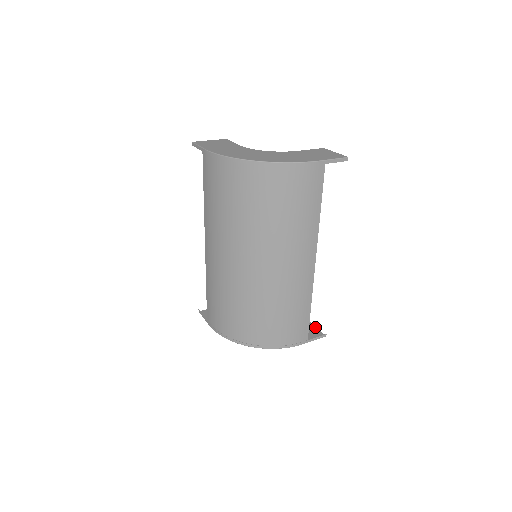
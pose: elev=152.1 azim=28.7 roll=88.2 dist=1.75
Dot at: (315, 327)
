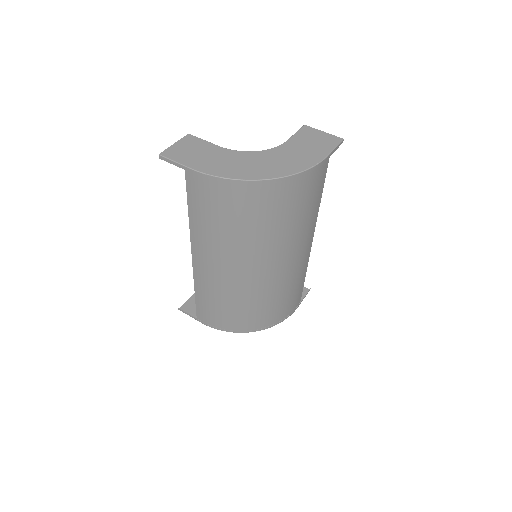
Dot at: occluded
